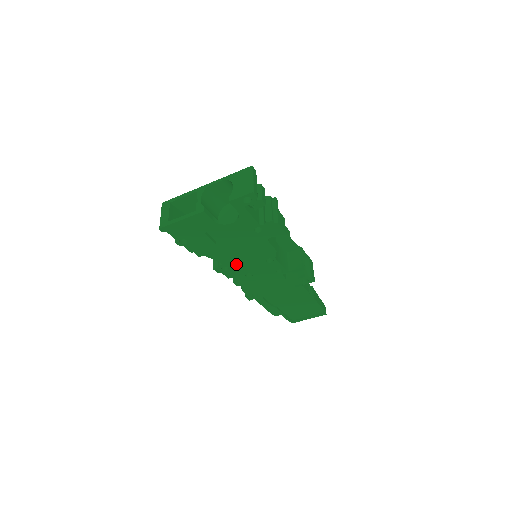
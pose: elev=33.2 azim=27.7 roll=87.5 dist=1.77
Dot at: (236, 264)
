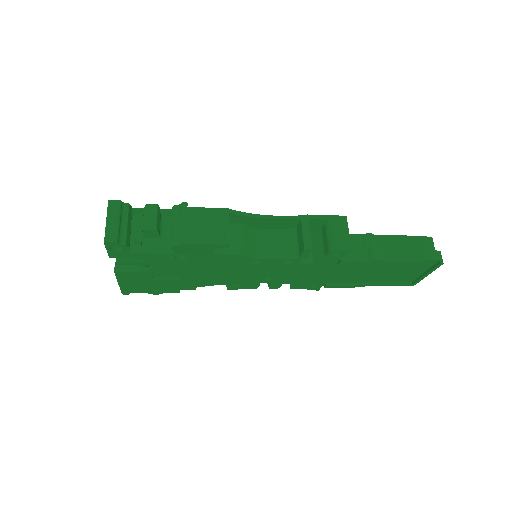
Dot at: (236, 279)
